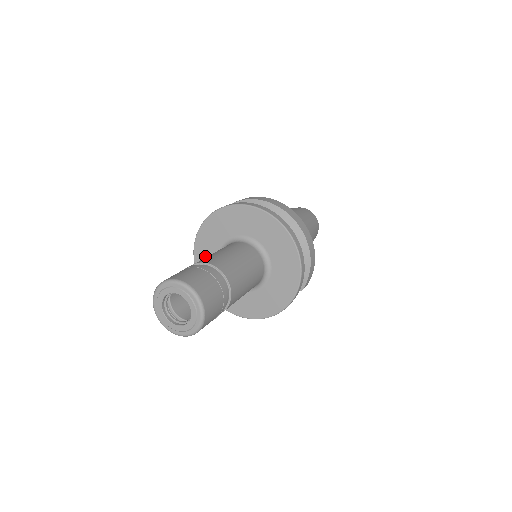
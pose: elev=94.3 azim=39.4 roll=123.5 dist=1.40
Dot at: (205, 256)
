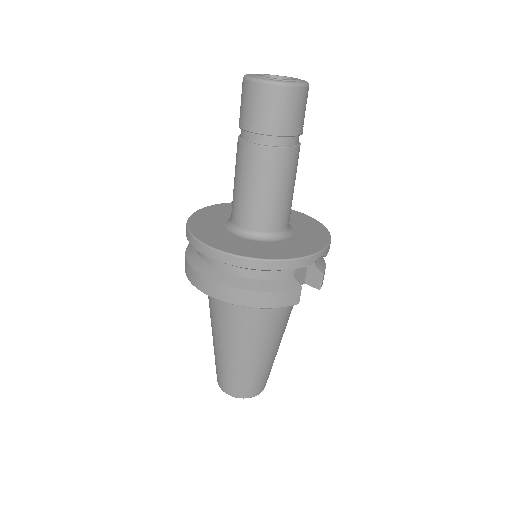
Dot at: (205, 223)
